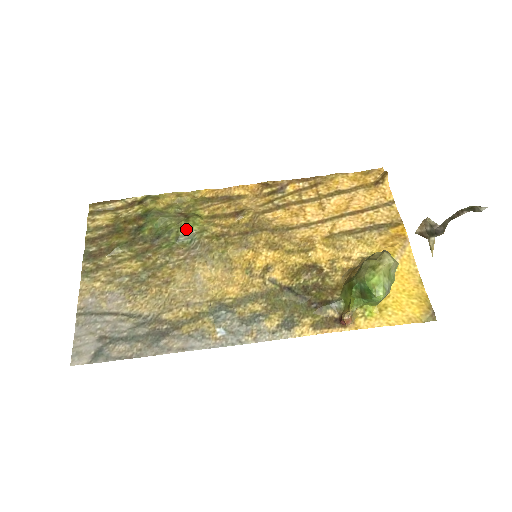
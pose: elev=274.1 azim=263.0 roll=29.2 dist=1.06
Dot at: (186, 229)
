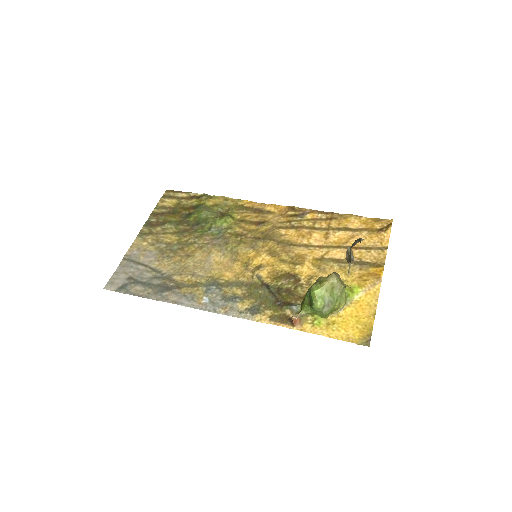
Dot at: (218, 223)
